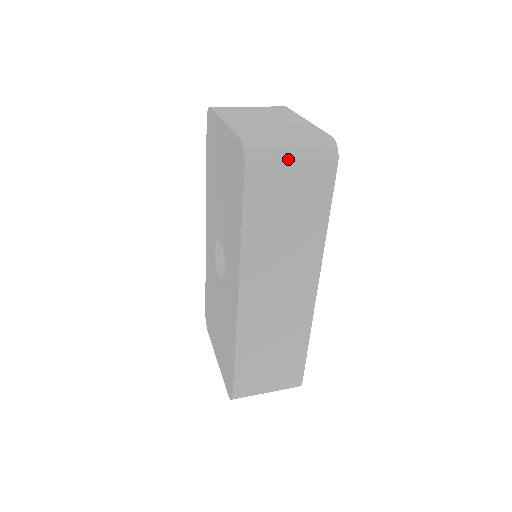
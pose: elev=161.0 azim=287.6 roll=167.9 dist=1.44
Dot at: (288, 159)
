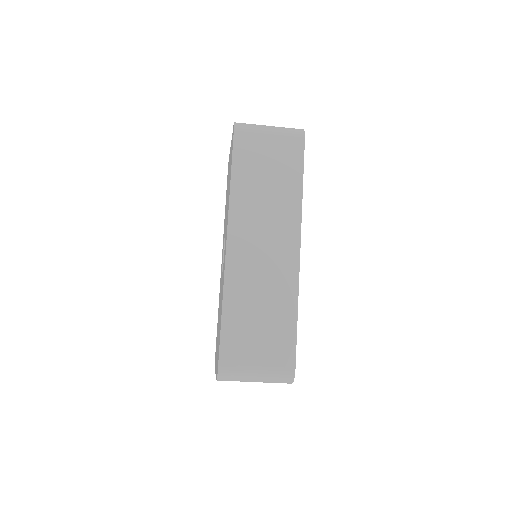
Dot at: (266, 131)
